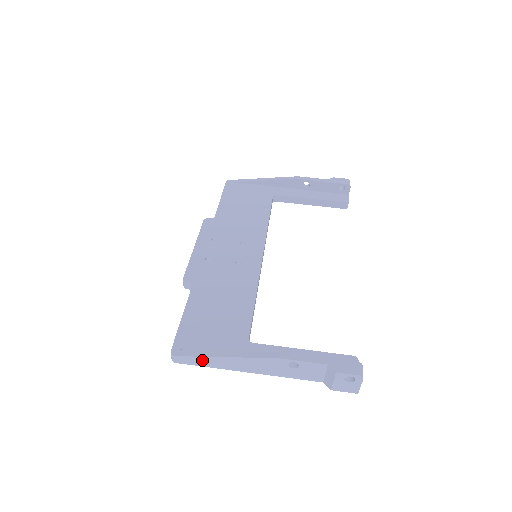
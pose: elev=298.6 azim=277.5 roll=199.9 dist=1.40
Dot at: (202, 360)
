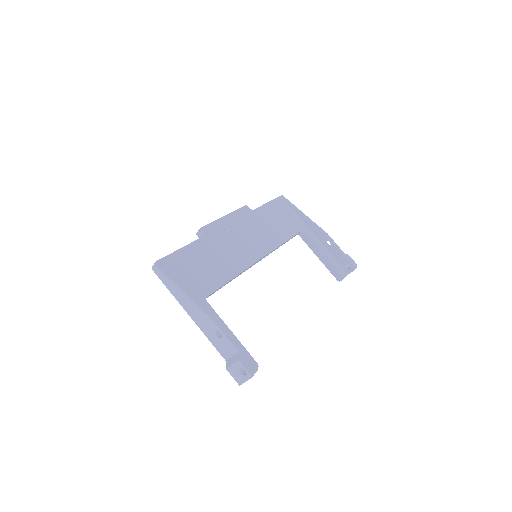
Dot at: (170, 283)
